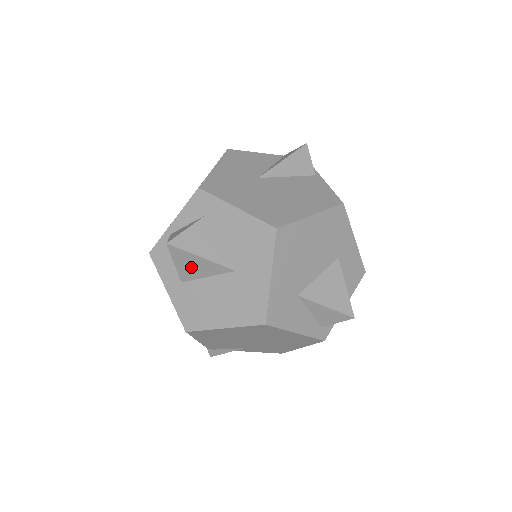
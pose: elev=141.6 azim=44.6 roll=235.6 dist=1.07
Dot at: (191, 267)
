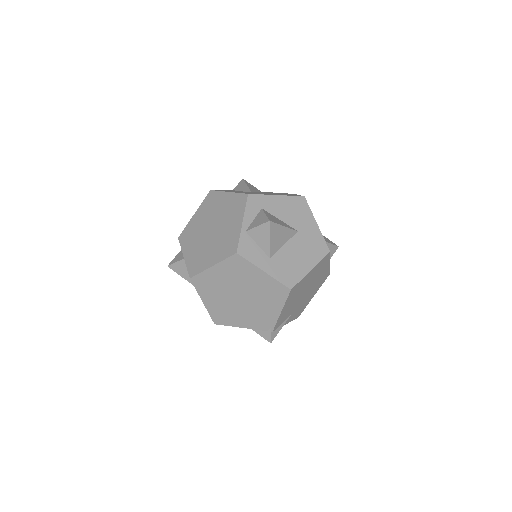
Dot at: (278, 239)
